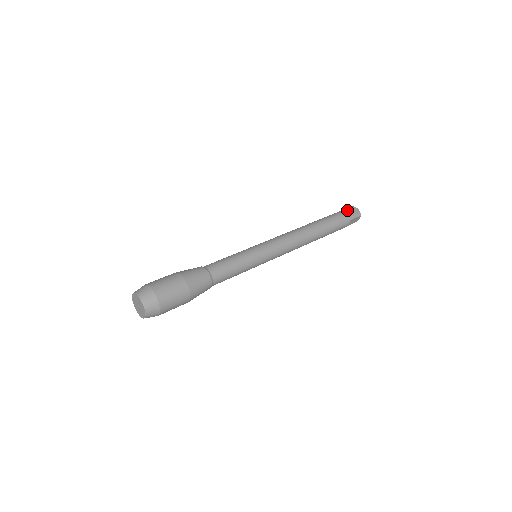
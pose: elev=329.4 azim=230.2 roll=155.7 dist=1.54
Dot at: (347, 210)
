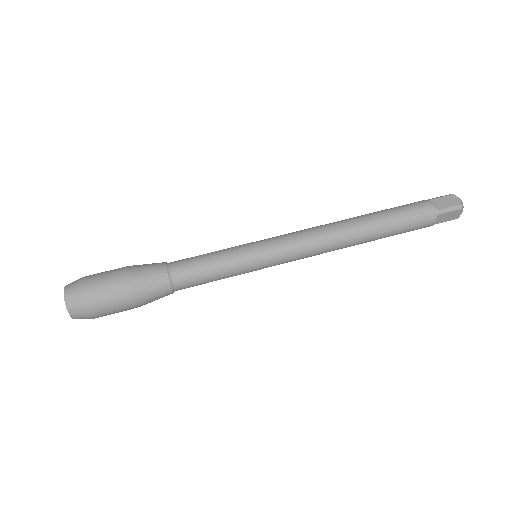
Dot at: (444, 214)
